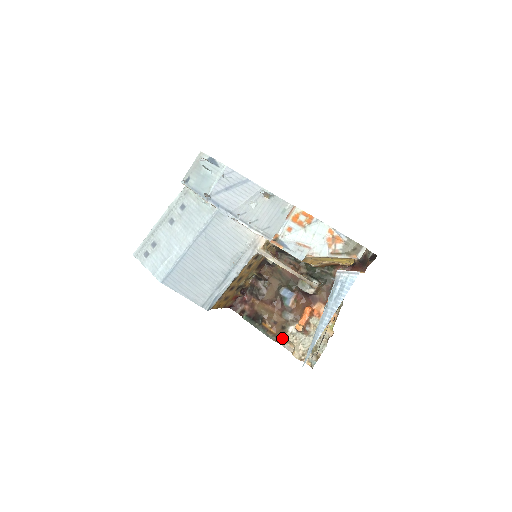
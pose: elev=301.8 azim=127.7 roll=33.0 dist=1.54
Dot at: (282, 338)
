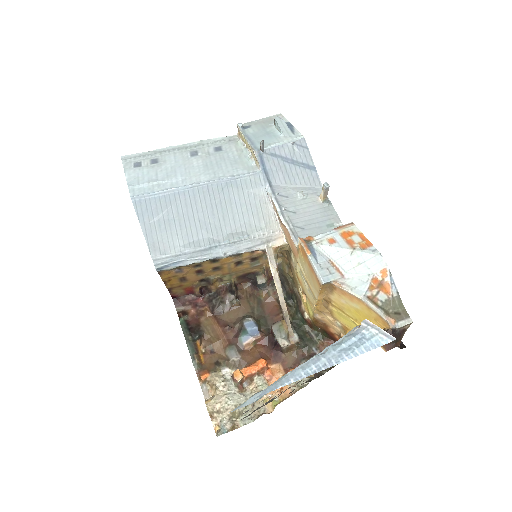
Dot at: (207, 374)
